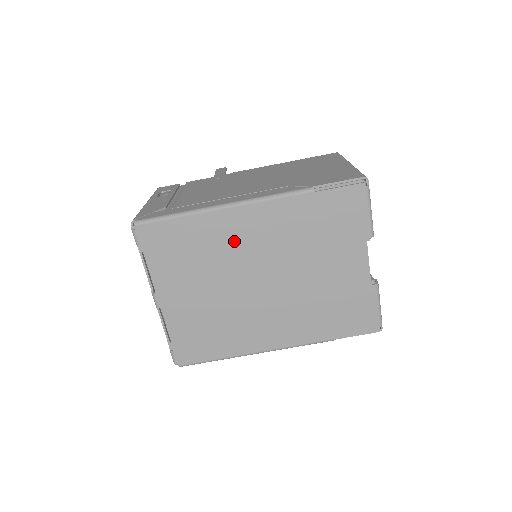
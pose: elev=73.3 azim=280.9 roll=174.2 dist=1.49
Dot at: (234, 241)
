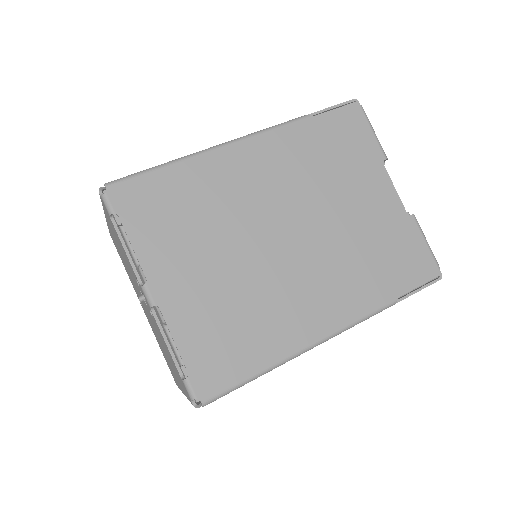
Dot at: (238, 187)
